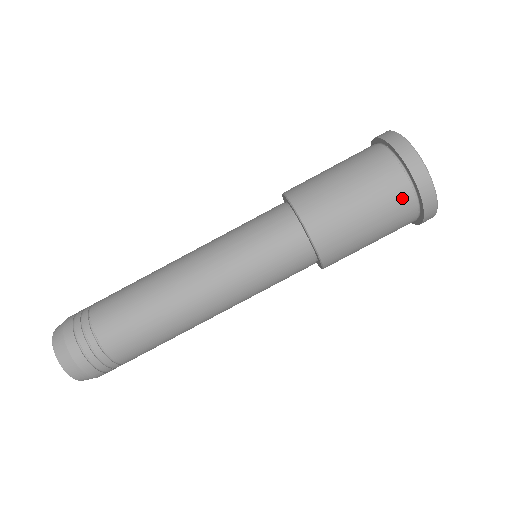
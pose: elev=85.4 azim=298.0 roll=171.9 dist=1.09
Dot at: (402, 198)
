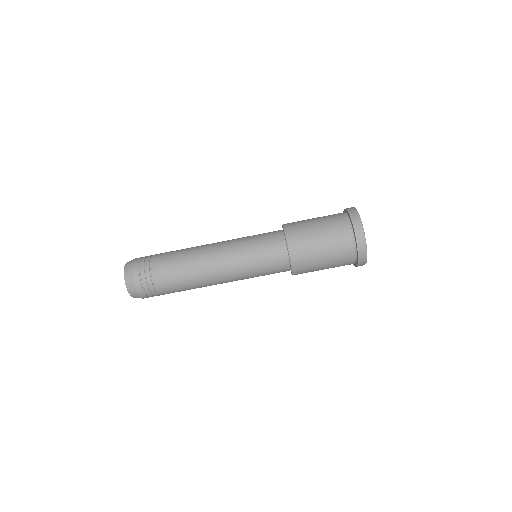
Dot at: (348, 261)
